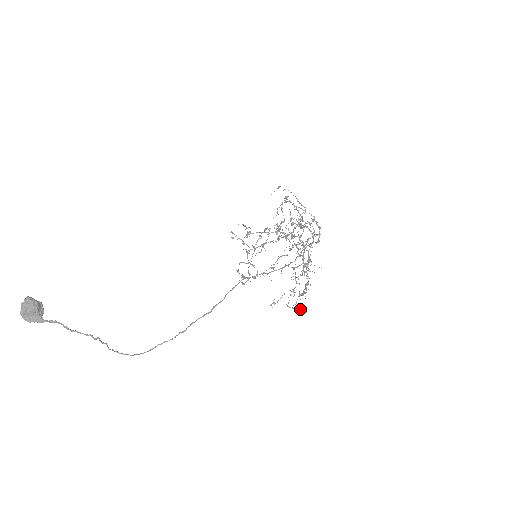
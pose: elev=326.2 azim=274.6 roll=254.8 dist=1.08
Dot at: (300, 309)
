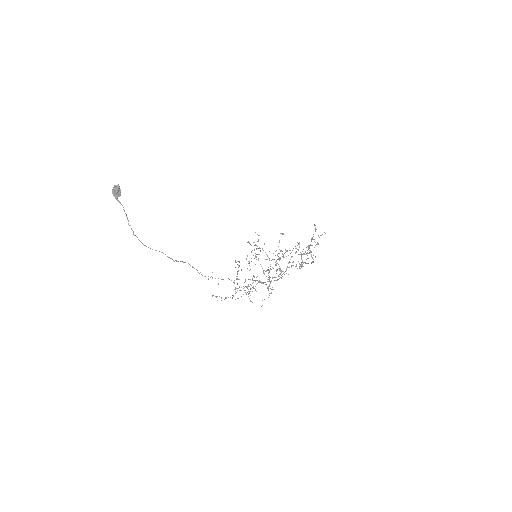
Dot at: (262, 305)
